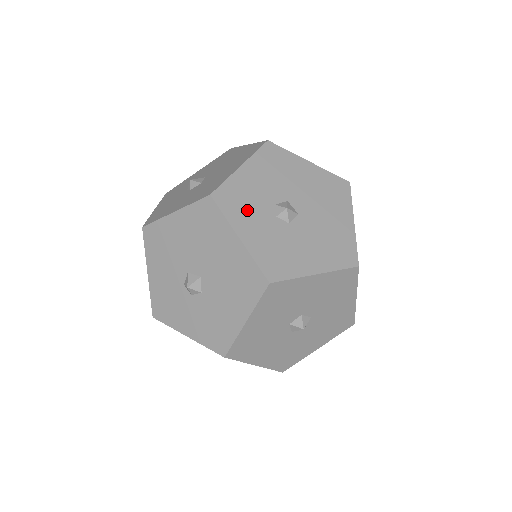
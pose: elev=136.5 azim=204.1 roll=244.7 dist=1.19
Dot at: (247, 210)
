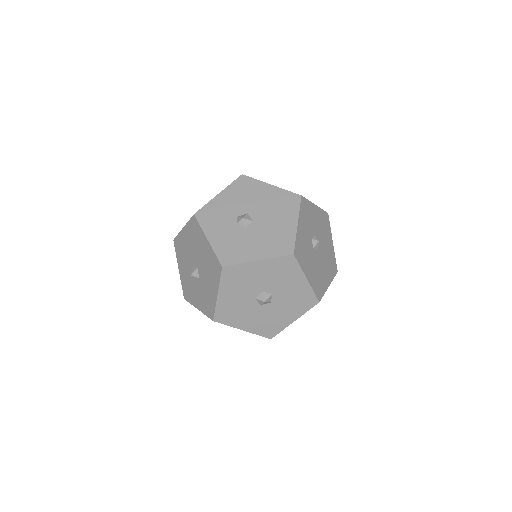
Dot at: (306, 220)
